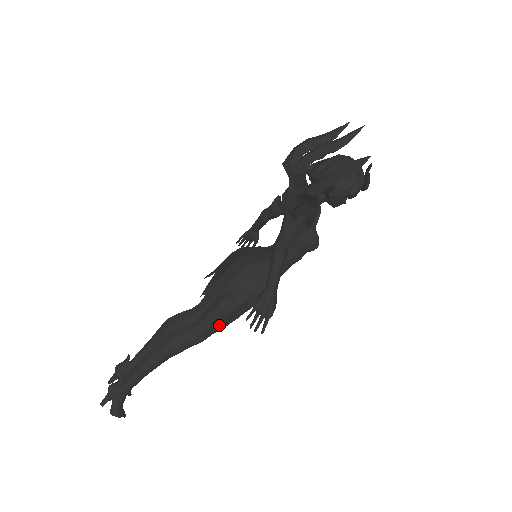
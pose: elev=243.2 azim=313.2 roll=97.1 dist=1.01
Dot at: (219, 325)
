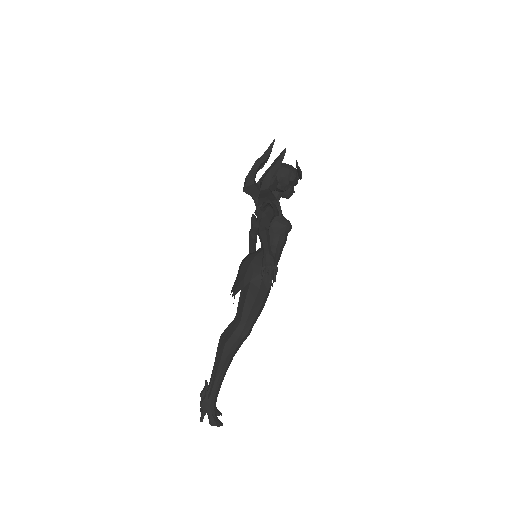
Dot at: (254, 312)
